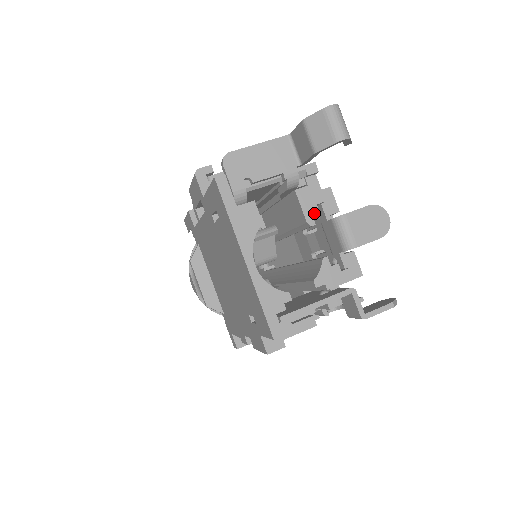
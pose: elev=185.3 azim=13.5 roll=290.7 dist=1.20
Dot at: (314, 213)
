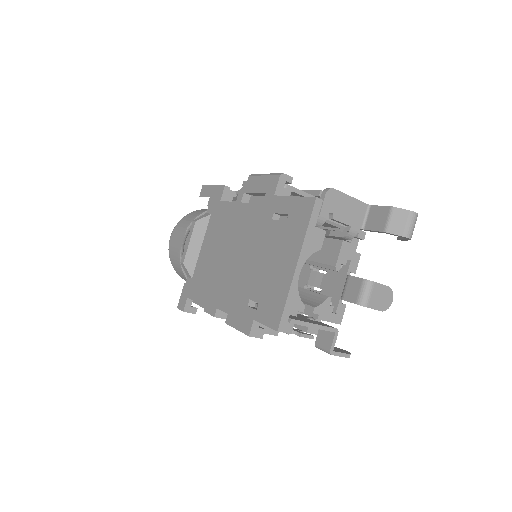
Dot at: (343, 264)
